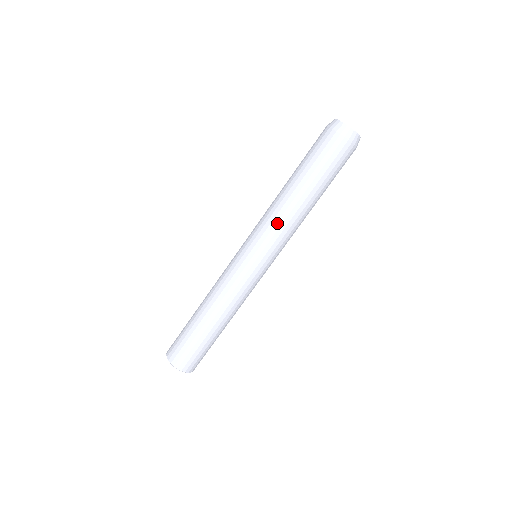
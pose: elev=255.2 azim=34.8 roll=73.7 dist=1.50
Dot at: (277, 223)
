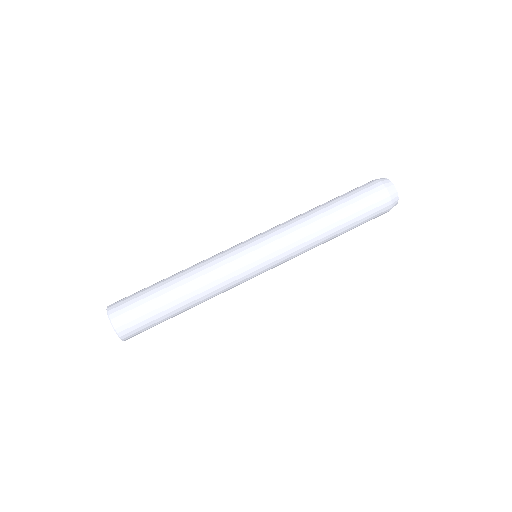
Dot at: (291, 224)
